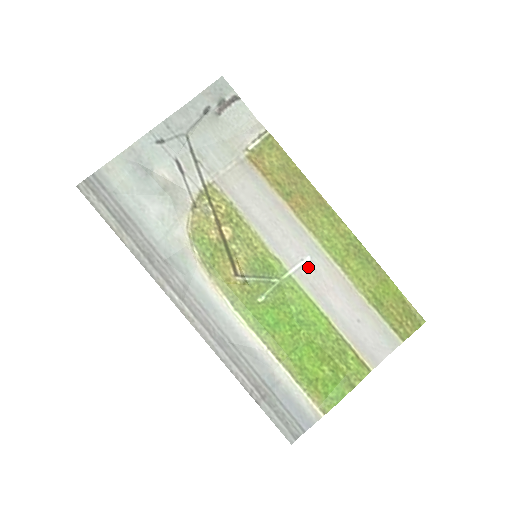
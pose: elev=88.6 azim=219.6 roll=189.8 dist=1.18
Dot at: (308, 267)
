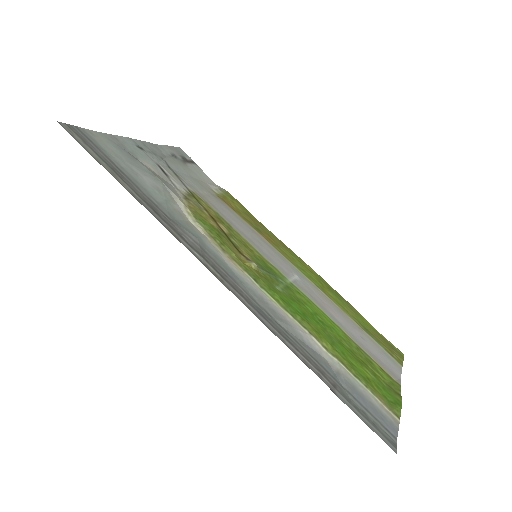
Dot at: (301, 282)
